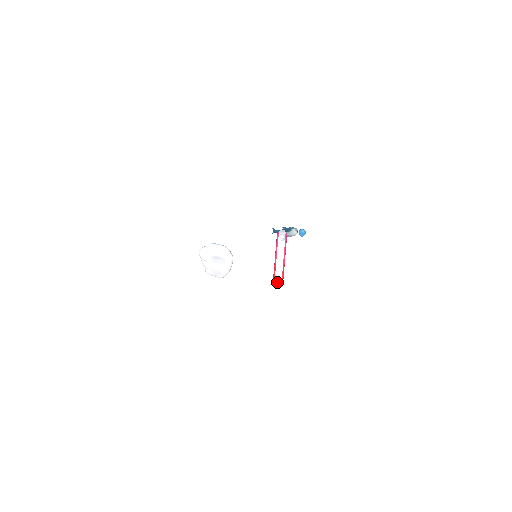
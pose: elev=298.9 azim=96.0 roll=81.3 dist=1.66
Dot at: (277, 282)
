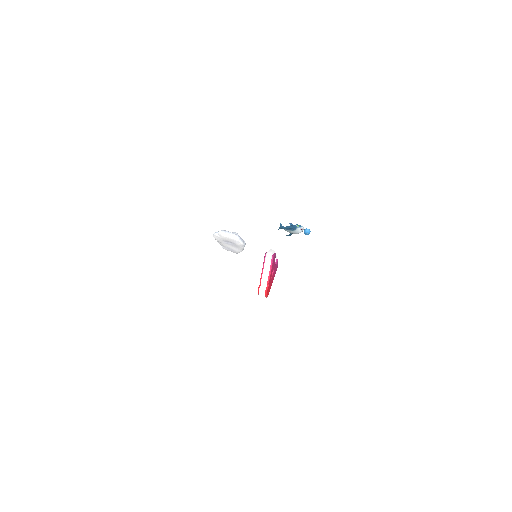
Dot at: (261, 297)
